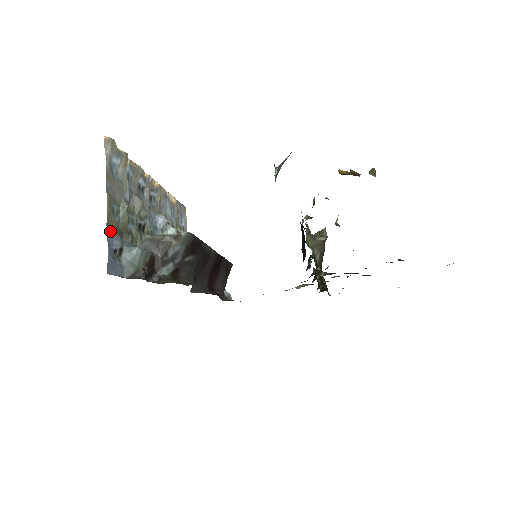
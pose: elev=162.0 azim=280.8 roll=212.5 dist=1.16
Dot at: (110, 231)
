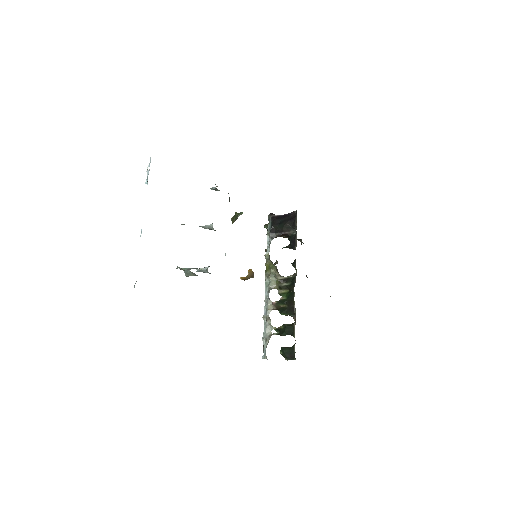
Dot at: occluded
